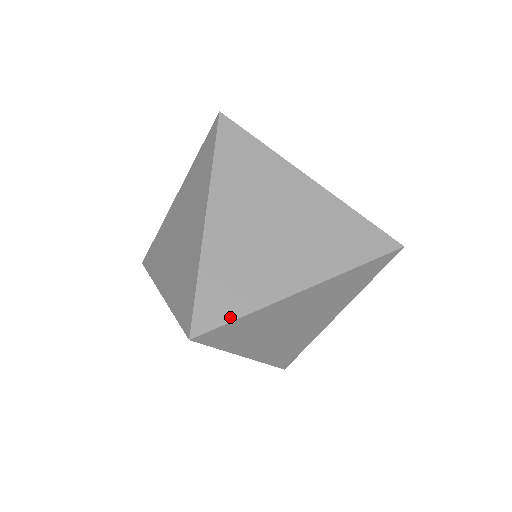
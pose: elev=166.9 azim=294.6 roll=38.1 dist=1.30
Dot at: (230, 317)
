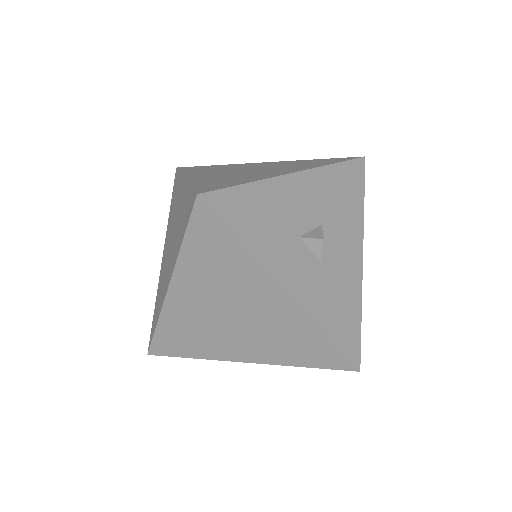
Dot at: (179, 355)
